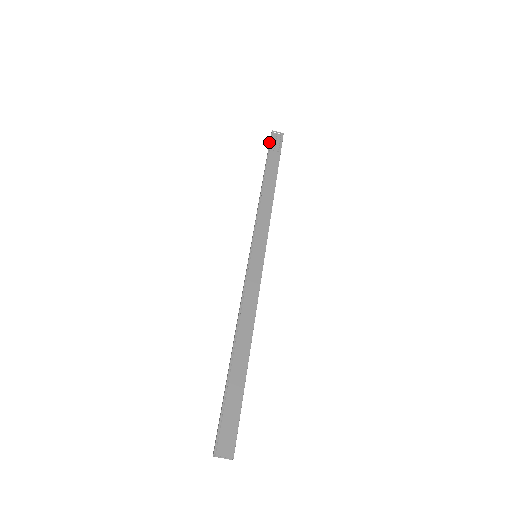
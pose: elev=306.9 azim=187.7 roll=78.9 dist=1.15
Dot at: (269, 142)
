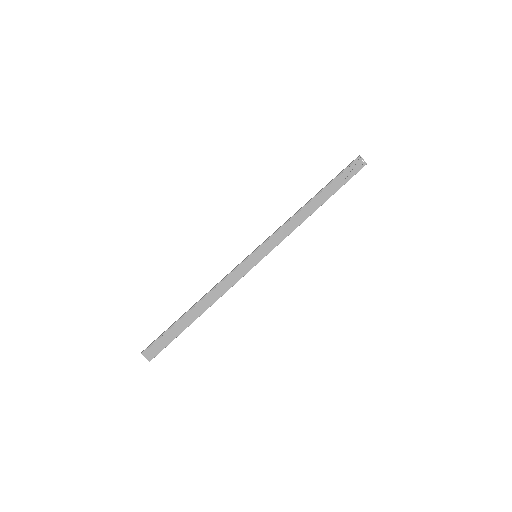
Dot at: (349, 164)
